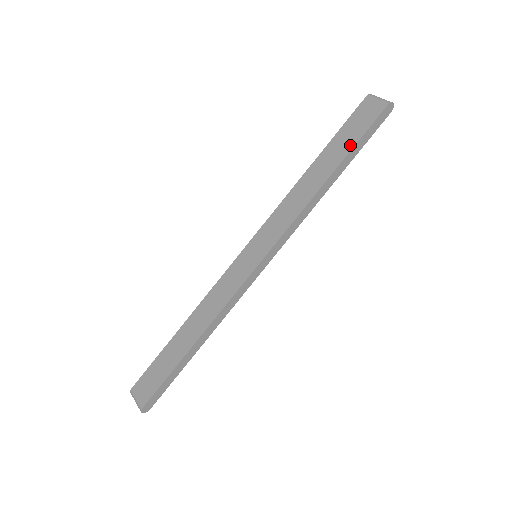
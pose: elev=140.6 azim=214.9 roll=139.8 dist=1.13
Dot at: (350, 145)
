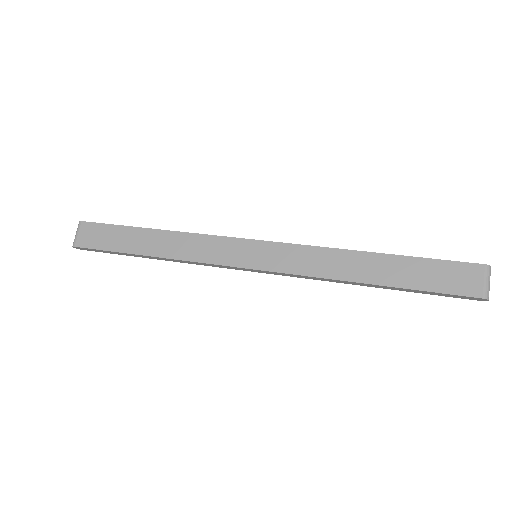
Dot at: (416, 284)
